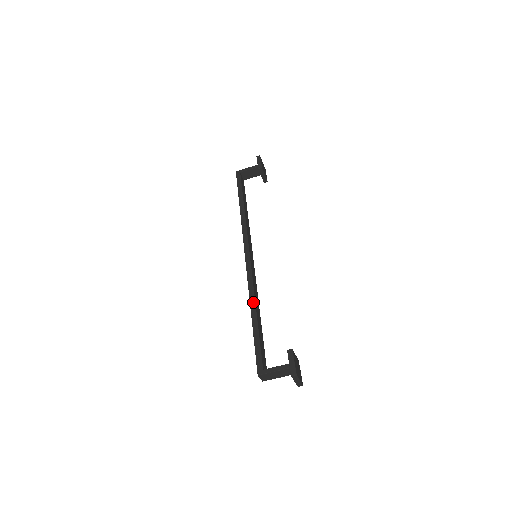
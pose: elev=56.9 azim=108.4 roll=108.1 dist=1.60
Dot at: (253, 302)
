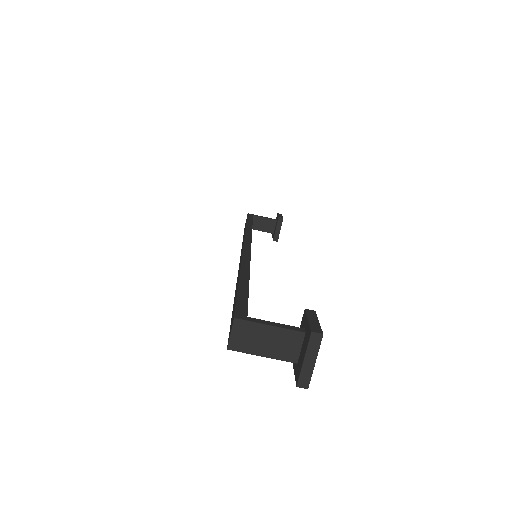
Dot at: (247, 268)
